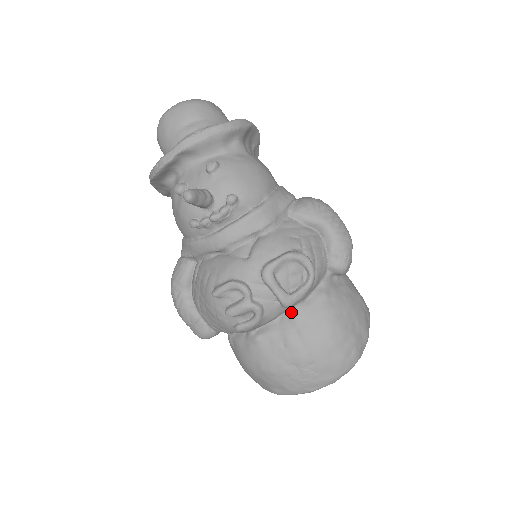
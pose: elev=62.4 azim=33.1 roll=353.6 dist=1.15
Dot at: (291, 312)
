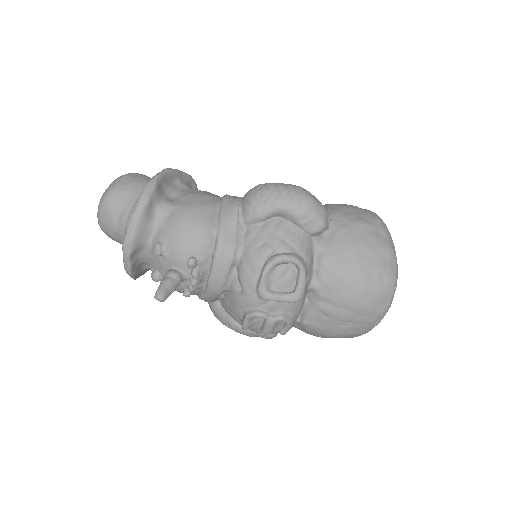
Dot at: (311, 291)
